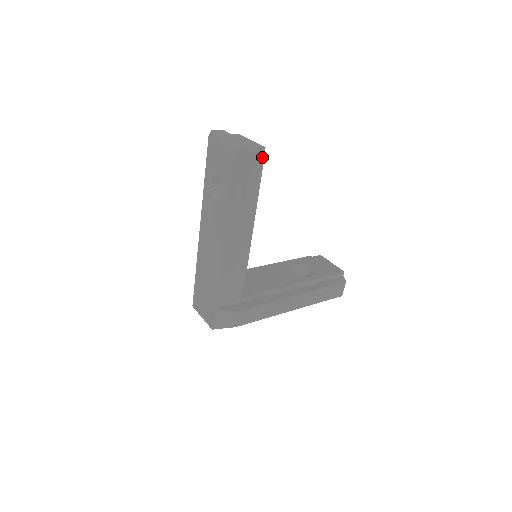
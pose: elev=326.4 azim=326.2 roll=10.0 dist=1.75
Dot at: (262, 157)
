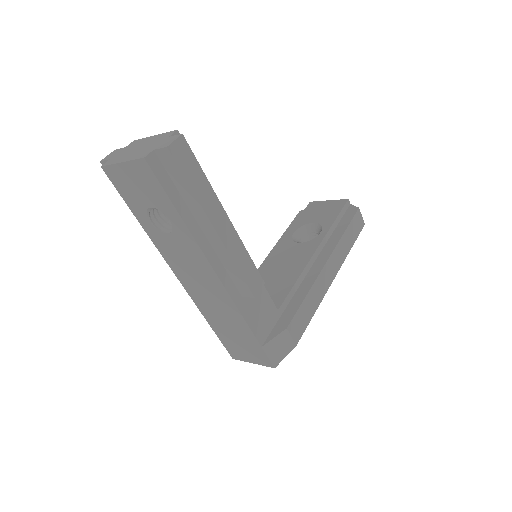
Dot at: (184, 143)
